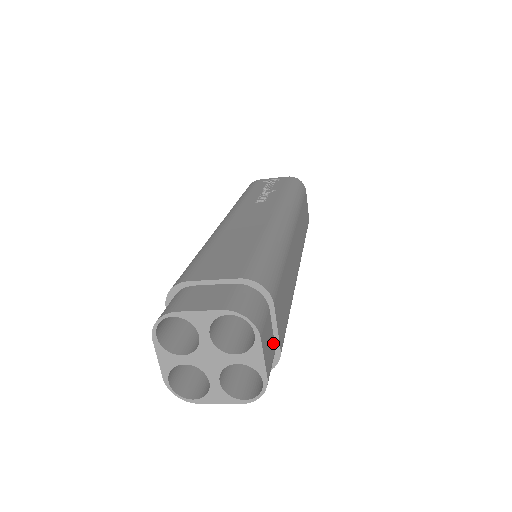
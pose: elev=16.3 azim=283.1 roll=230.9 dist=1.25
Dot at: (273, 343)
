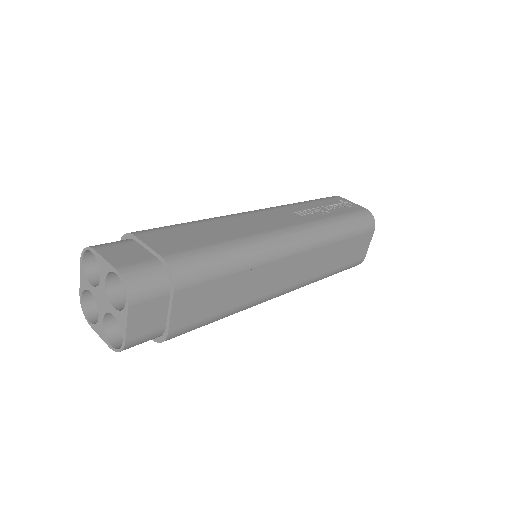
Dot at: (162, 322)
